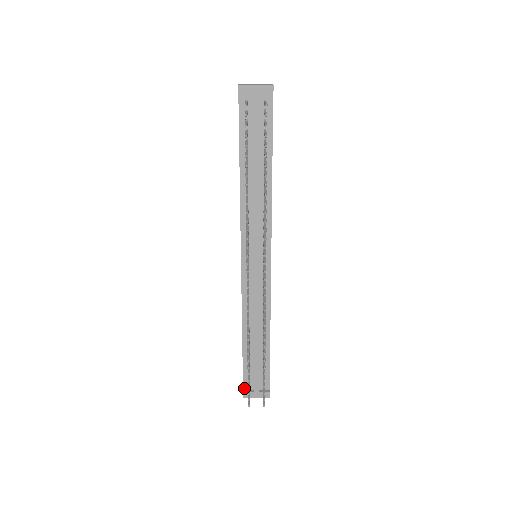
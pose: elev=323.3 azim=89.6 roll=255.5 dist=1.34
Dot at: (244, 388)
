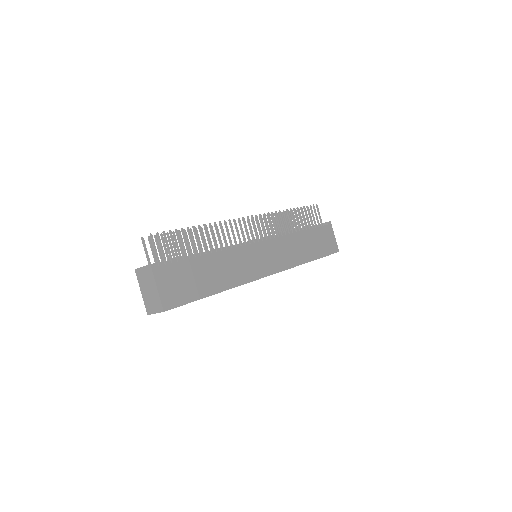
Dot at: occluded
